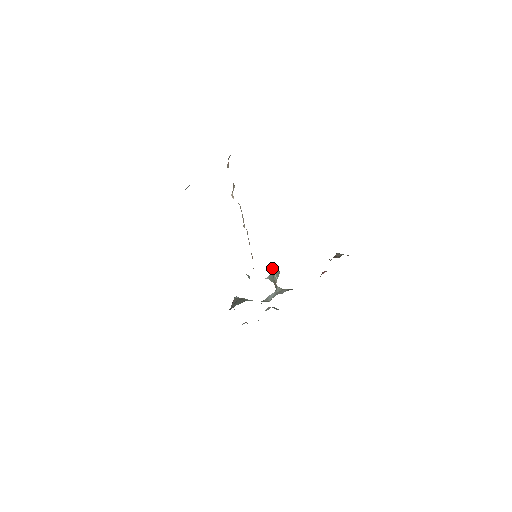
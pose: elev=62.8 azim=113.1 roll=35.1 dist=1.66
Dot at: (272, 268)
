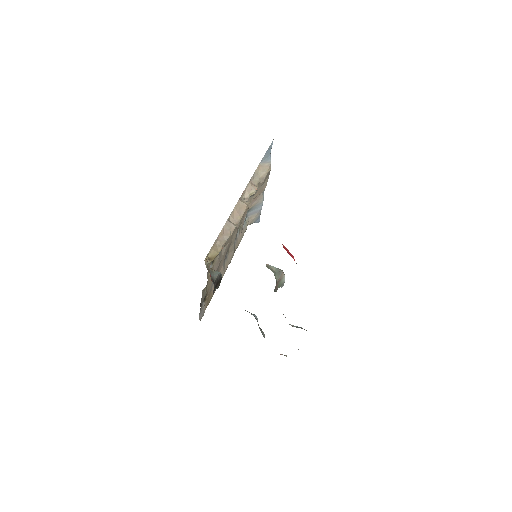
Dot at: (267, 266)
